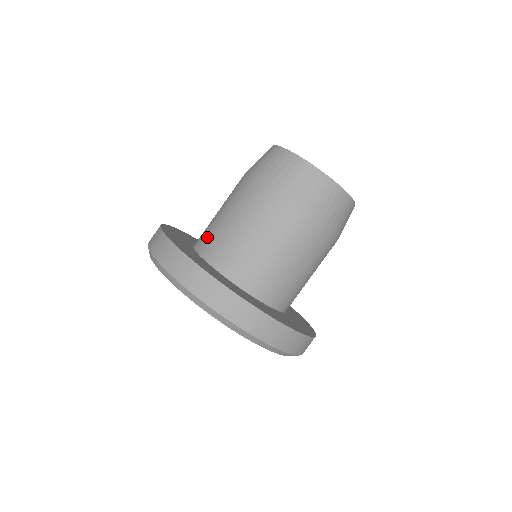
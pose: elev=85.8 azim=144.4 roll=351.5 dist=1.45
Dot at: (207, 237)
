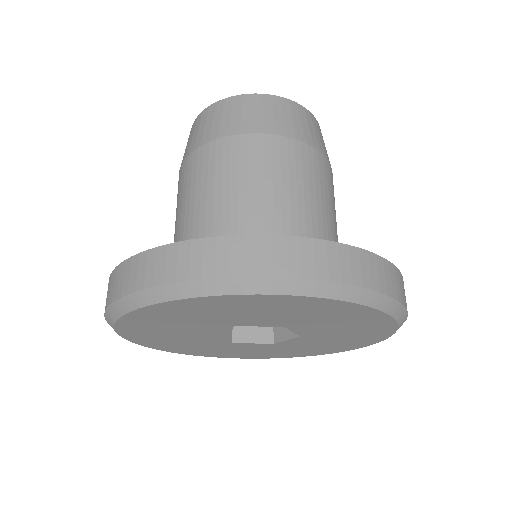
Dot at: occluded
